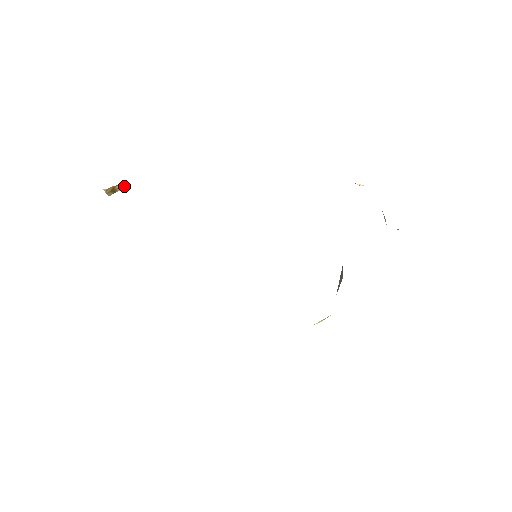
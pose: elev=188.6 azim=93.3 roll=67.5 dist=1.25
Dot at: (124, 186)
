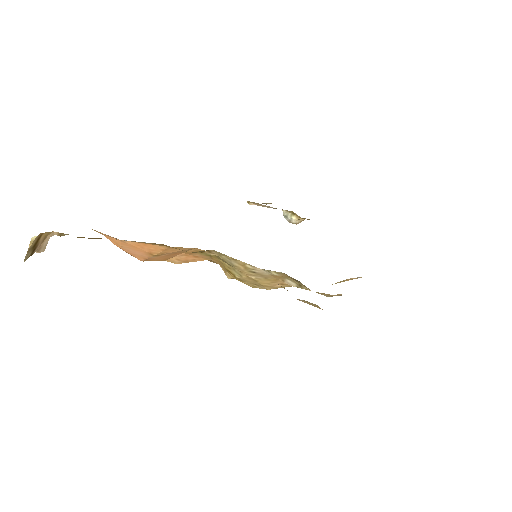
Dot at: (44, 240)
